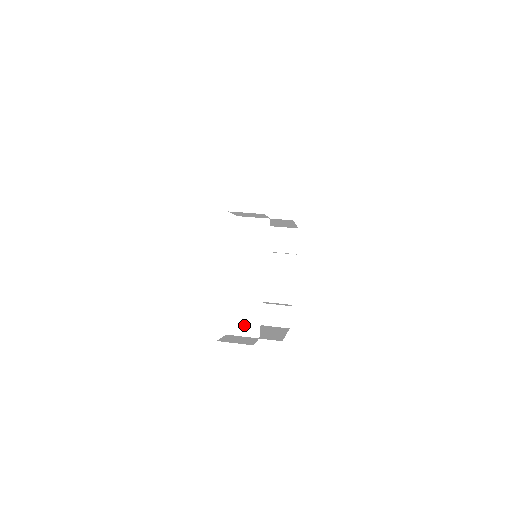
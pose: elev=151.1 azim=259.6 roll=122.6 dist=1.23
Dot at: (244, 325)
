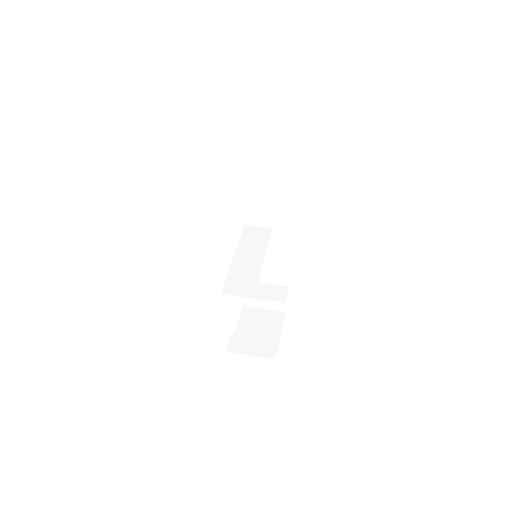
Dot at: (240, 288)
